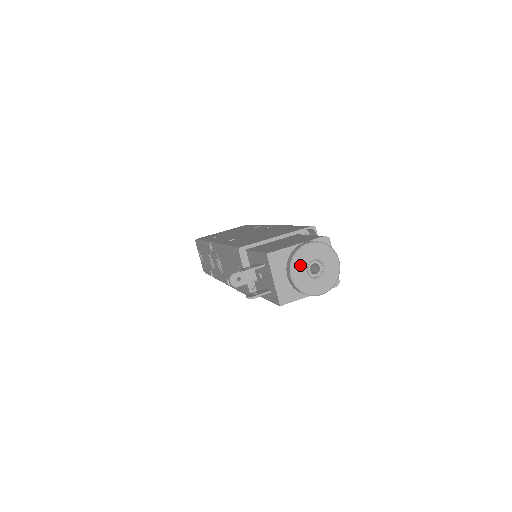
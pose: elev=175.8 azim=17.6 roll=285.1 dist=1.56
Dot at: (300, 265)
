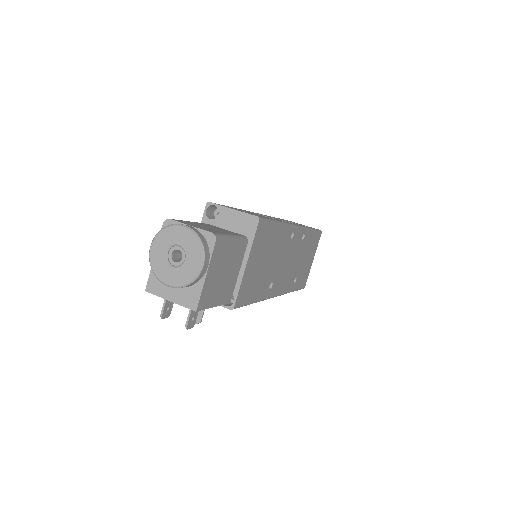
Dot at: (163, 270)
